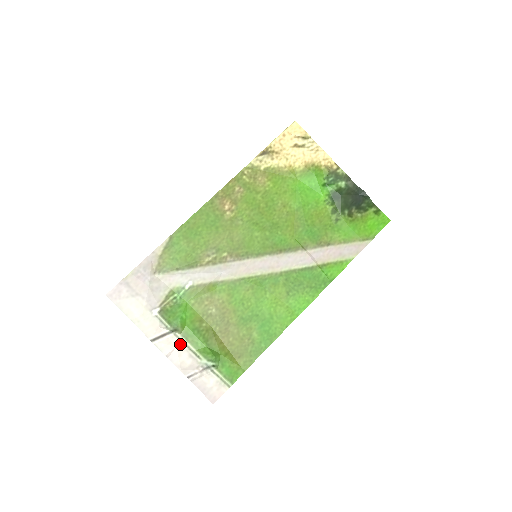
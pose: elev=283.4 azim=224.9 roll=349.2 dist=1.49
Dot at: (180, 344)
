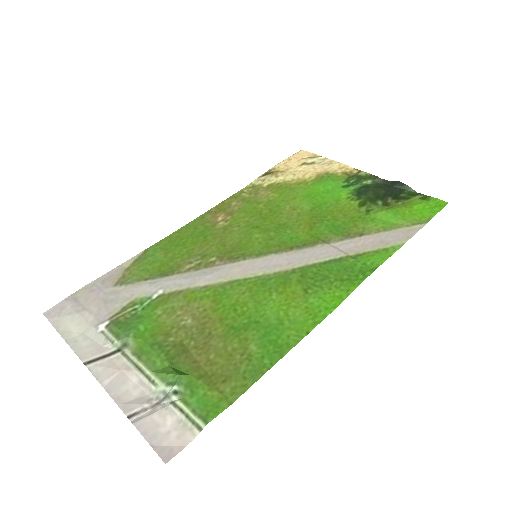
Dot at: (127, 366)
